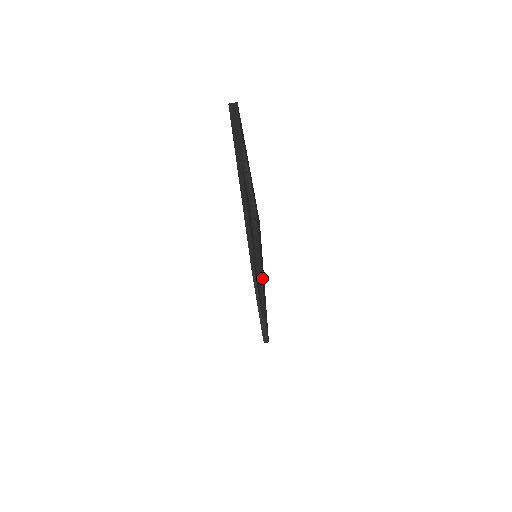
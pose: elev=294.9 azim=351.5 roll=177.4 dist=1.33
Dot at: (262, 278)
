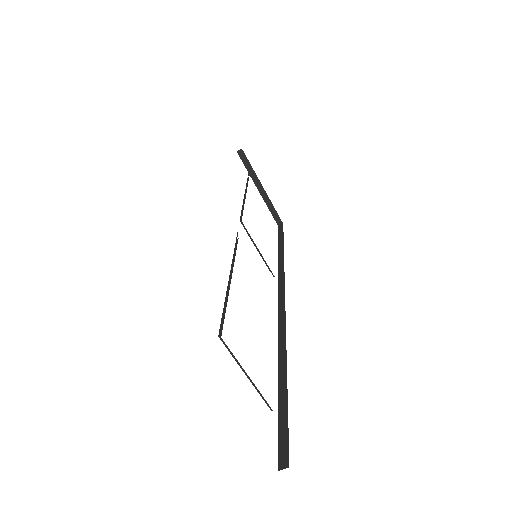
Dot at: occluded
